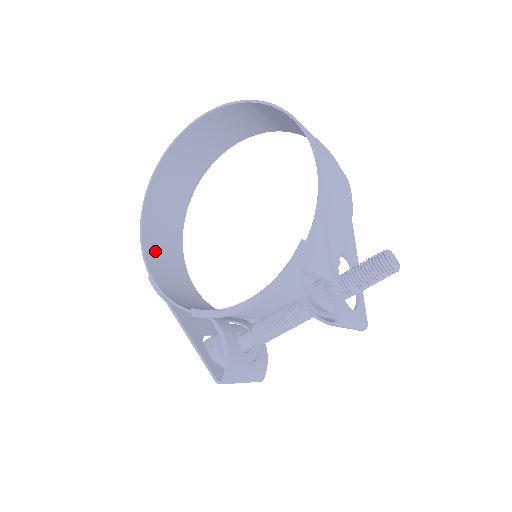
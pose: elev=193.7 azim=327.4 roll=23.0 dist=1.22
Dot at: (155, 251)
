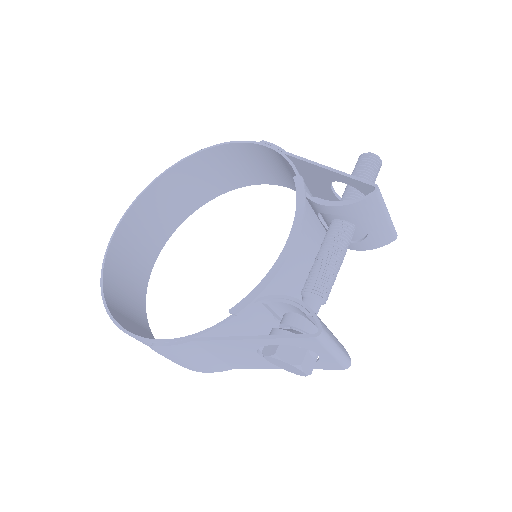
Dot at: occluded
